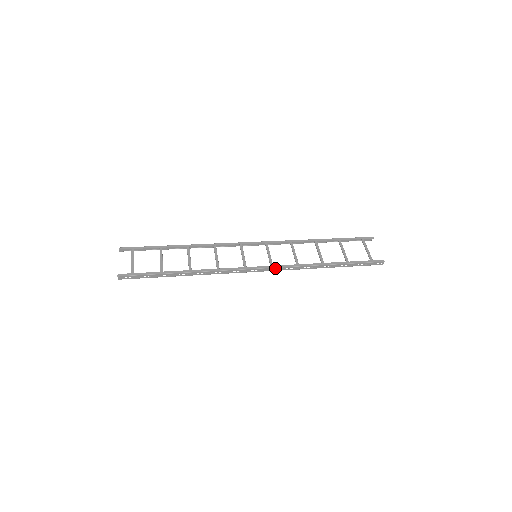
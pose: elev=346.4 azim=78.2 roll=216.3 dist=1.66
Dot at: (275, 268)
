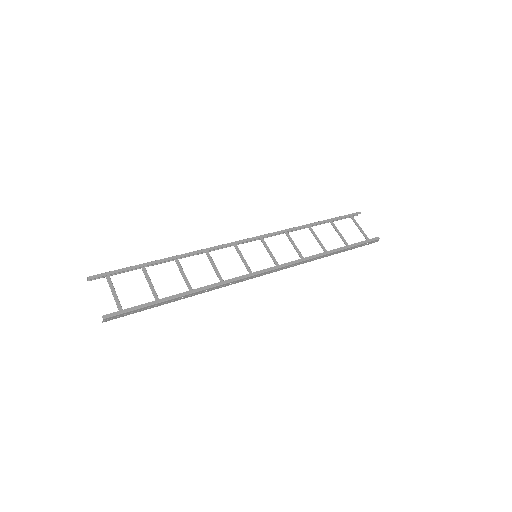
Dot at: (282, 267)
